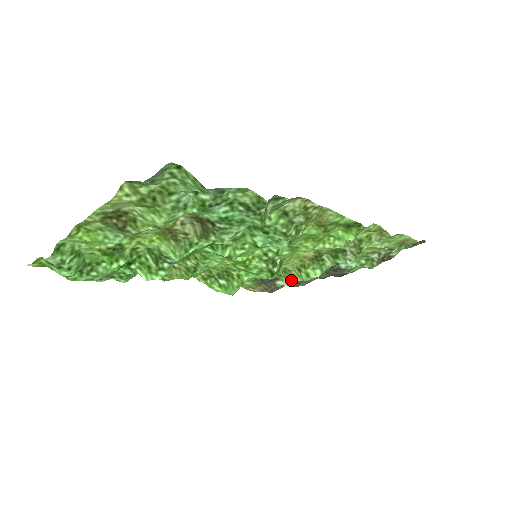
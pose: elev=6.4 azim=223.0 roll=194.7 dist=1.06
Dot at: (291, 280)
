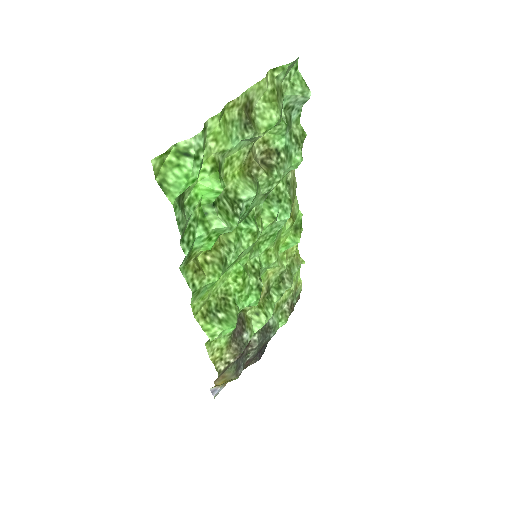
Dot at: (251, 333)
